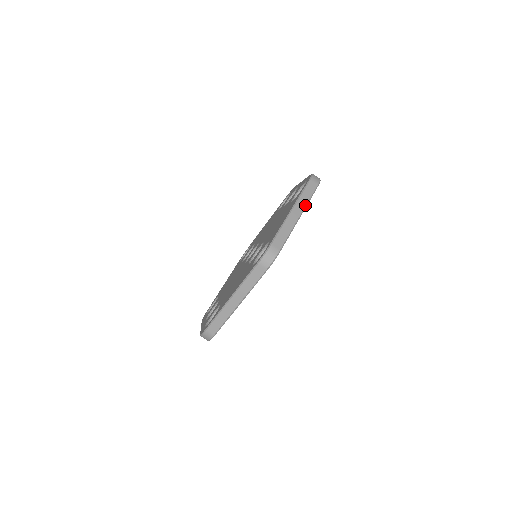
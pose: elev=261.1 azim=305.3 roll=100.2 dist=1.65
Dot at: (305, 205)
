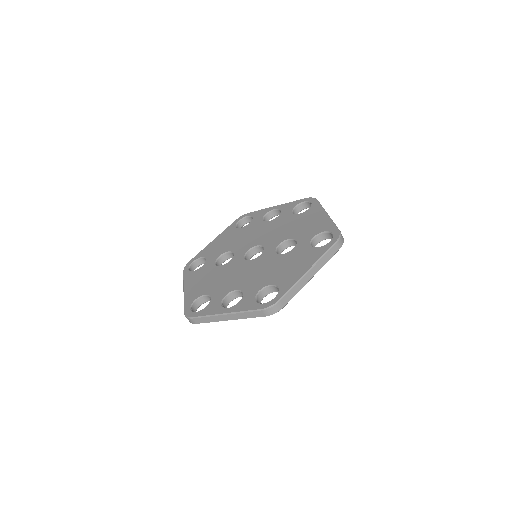
Dot at: occluded
